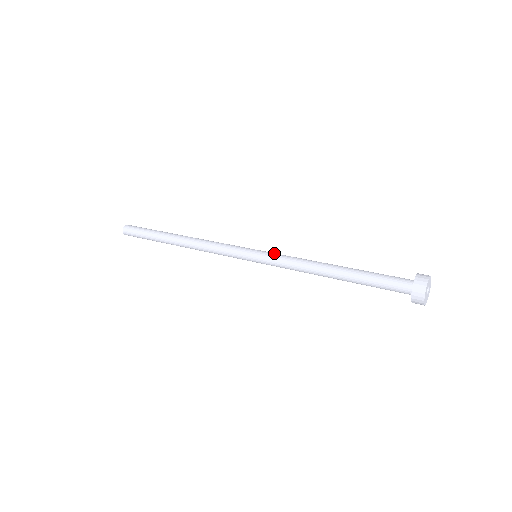
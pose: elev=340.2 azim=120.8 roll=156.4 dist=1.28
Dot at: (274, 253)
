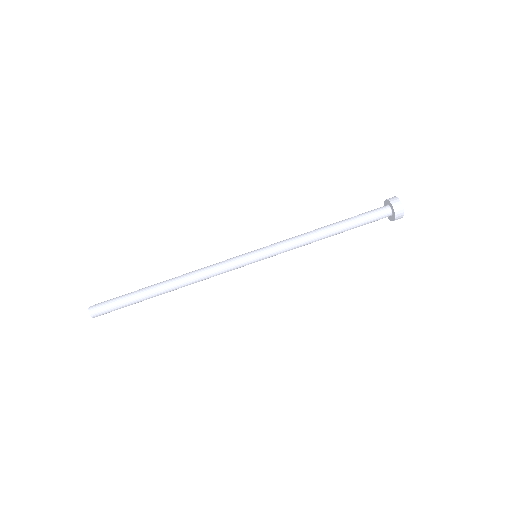
Dot at: (275, 250)
